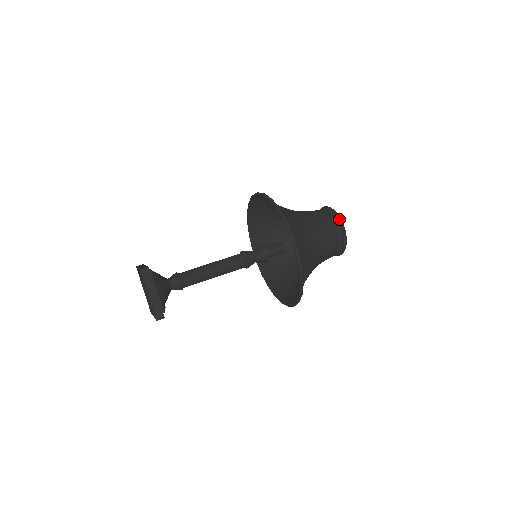
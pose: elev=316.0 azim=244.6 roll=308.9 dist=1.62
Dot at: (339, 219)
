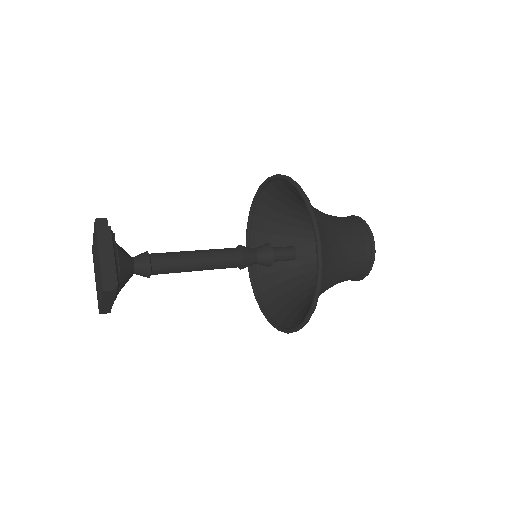
Dot at: (364, 221)
